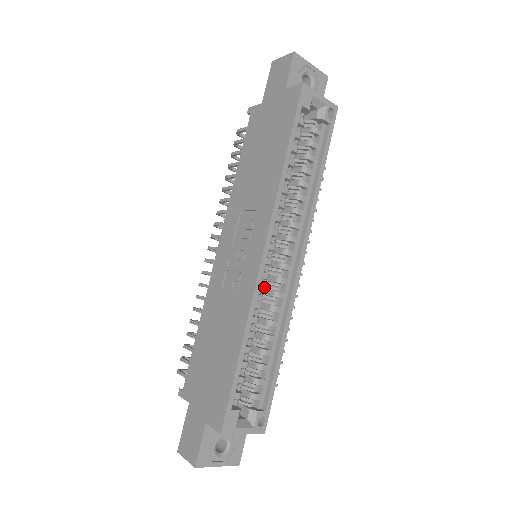
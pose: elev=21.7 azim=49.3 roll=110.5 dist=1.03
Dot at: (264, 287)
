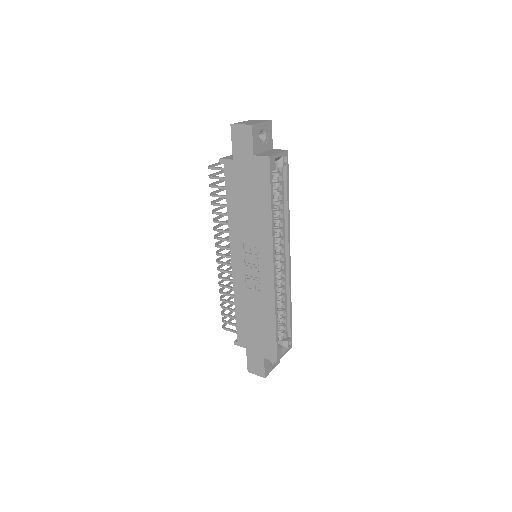
Dot at: occluded
